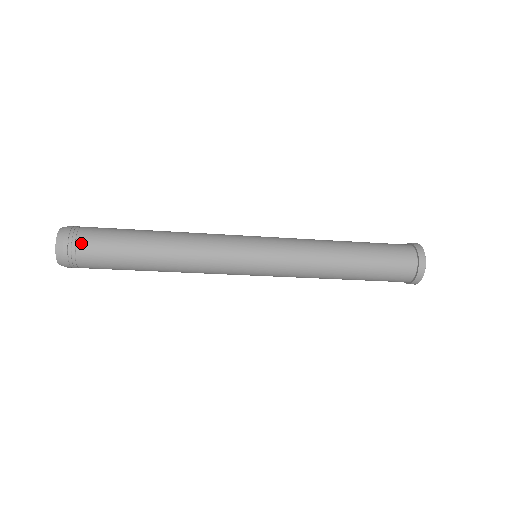
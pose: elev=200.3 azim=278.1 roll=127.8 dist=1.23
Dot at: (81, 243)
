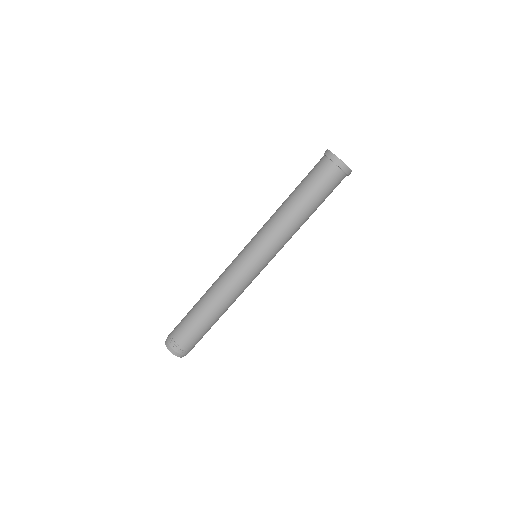
Dot at: (173, 332)
